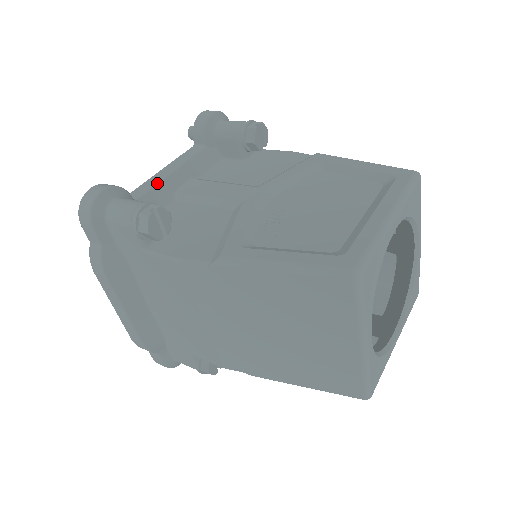
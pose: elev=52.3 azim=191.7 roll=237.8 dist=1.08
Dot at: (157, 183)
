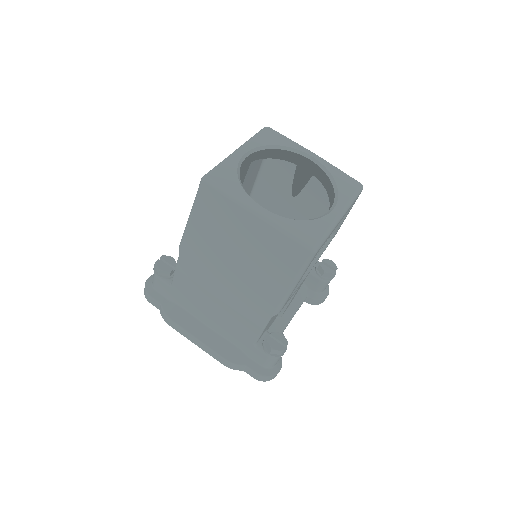
Dot at: occluded
